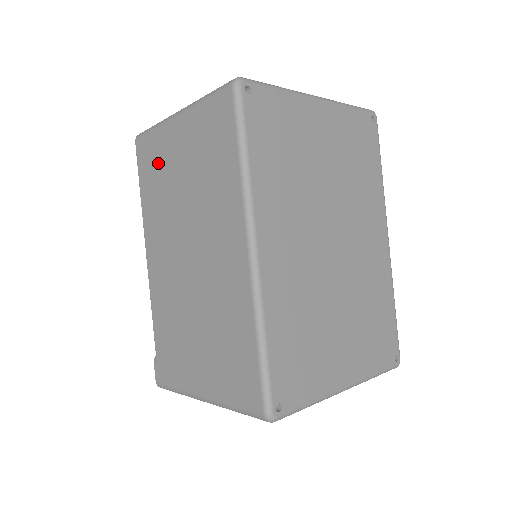
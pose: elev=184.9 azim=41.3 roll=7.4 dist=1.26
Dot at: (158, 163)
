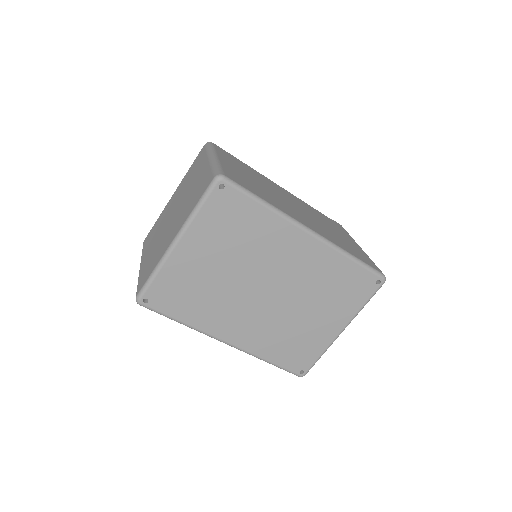
Dot at: occluded
